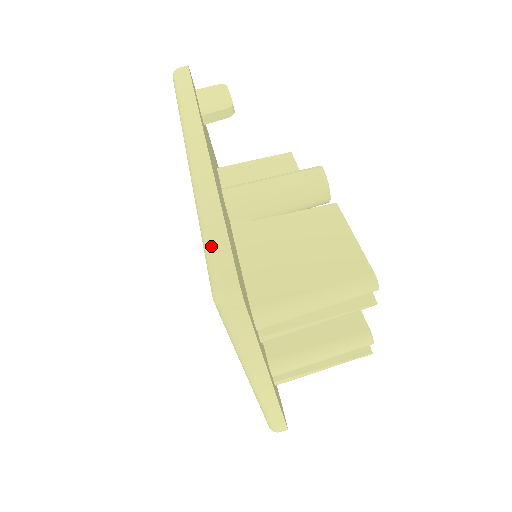
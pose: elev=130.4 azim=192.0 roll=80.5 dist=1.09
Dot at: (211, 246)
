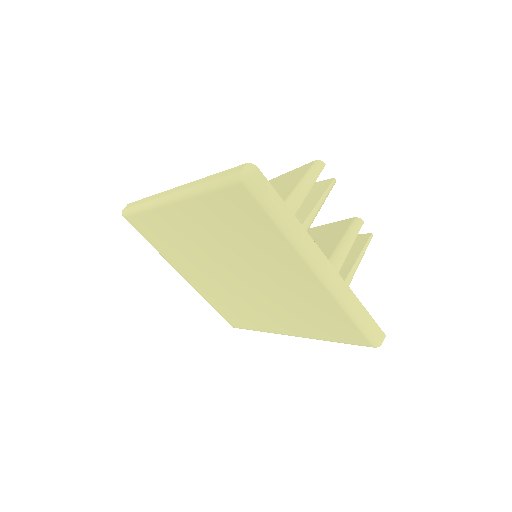
Dot at: (219, 179)
